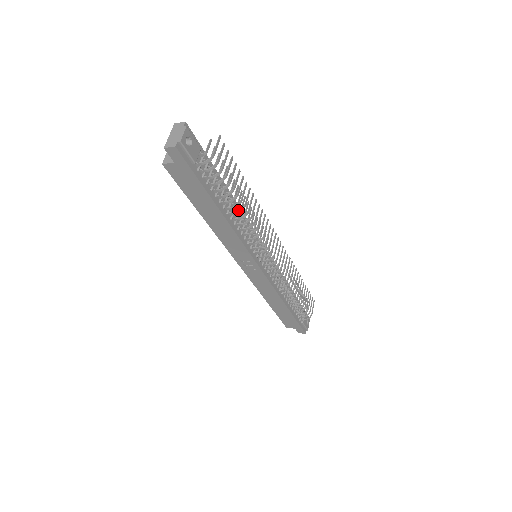
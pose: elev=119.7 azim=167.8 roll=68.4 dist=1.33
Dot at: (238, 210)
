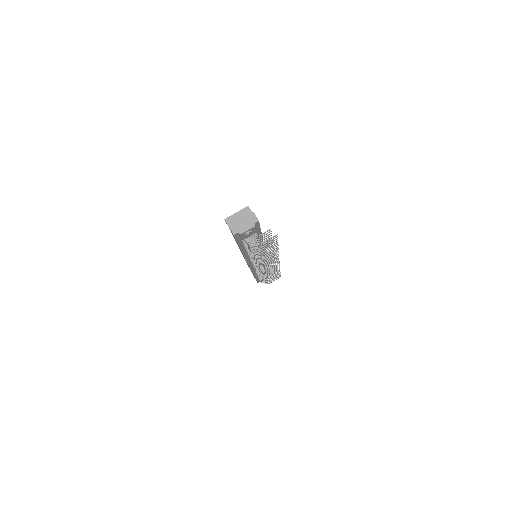
Dot at: occluded
